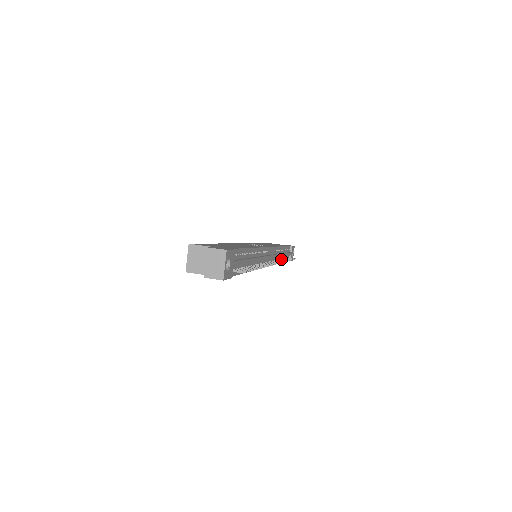
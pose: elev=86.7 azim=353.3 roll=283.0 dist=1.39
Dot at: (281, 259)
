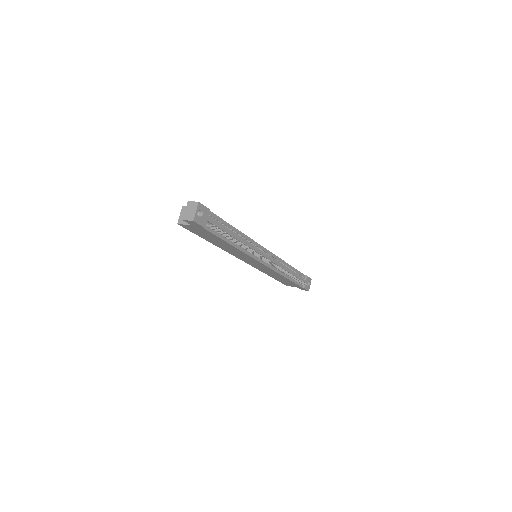
Dot at: occluded
